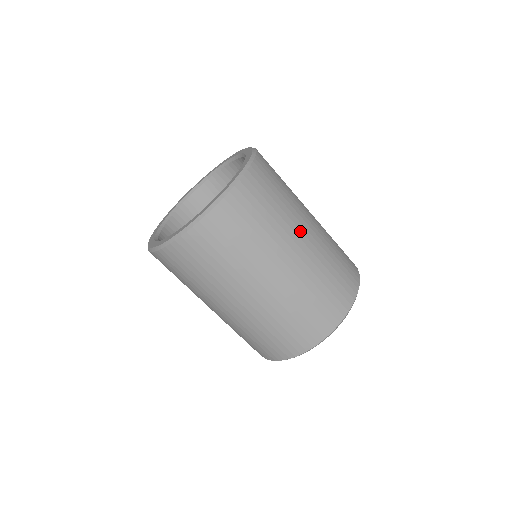
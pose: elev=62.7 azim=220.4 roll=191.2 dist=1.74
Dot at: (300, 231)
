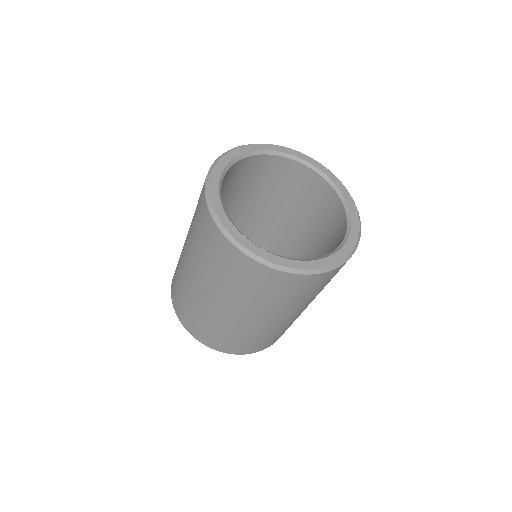
Dot at: occluded
